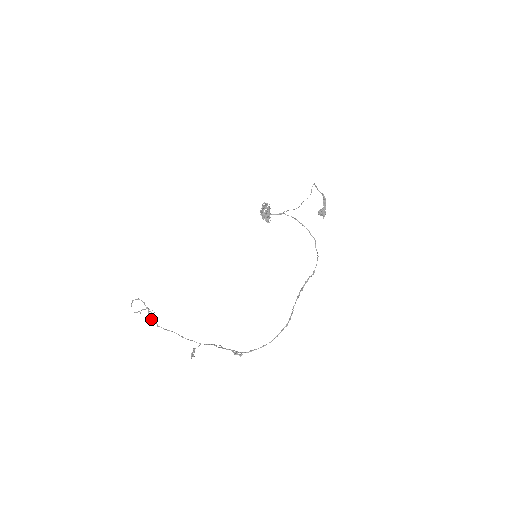
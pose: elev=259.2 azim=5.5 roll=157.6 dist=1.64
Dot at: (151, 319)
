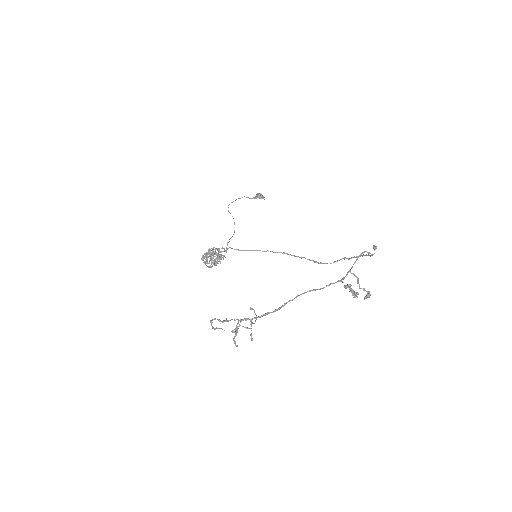
Dot at: (263, 314)
